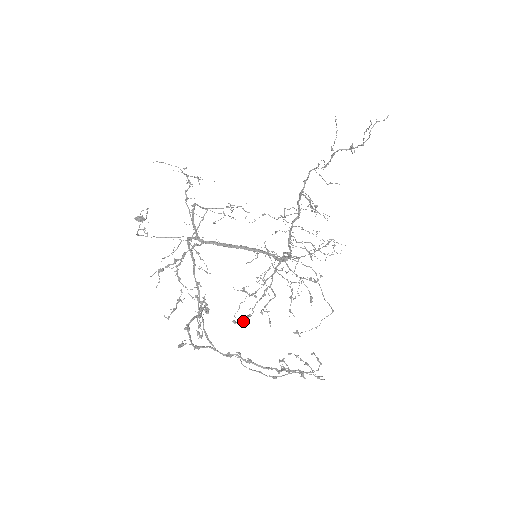
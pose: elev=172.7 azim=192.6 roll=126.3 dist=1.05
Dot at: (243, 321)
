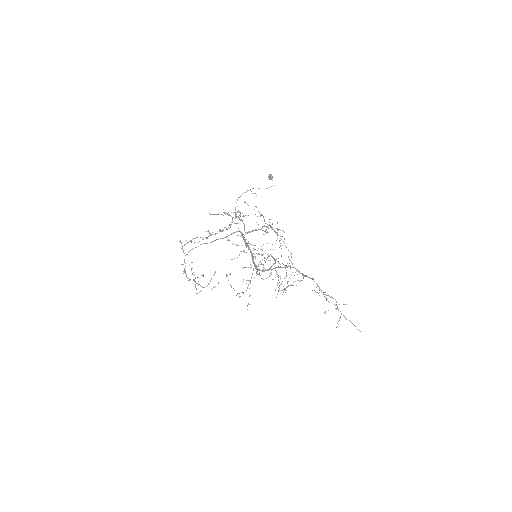
Dot at: occluded
